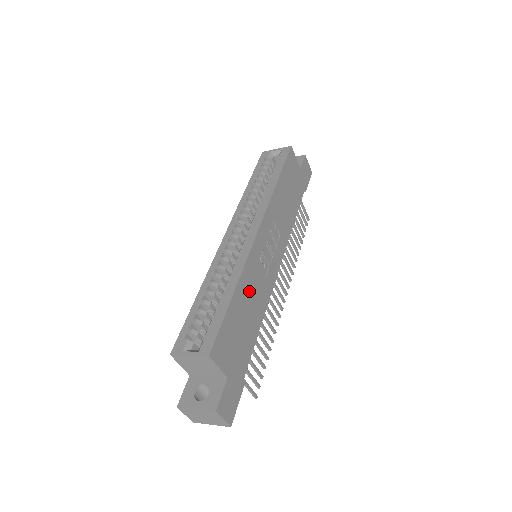
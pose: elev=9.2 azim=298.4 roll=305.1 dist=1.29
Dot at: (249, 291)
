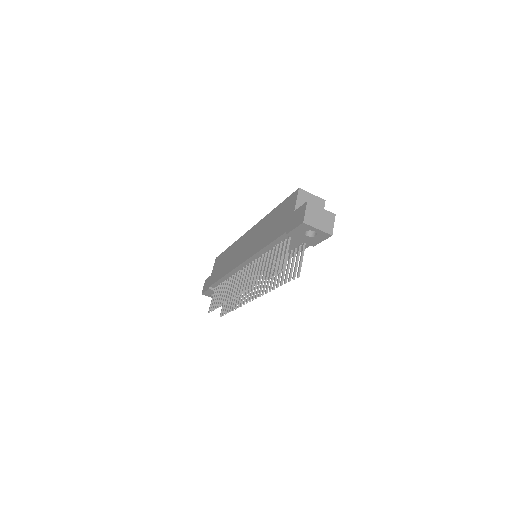
Dot at: occluded
